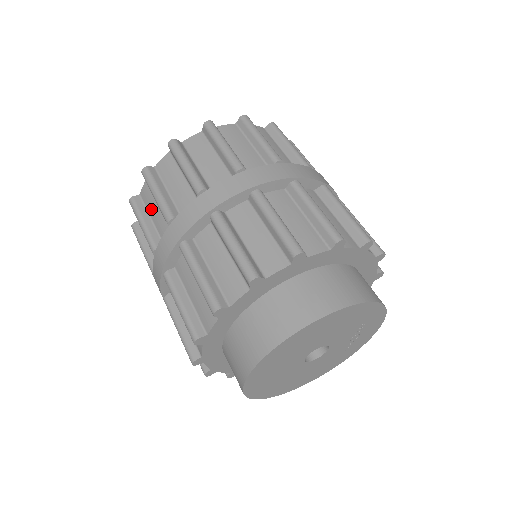
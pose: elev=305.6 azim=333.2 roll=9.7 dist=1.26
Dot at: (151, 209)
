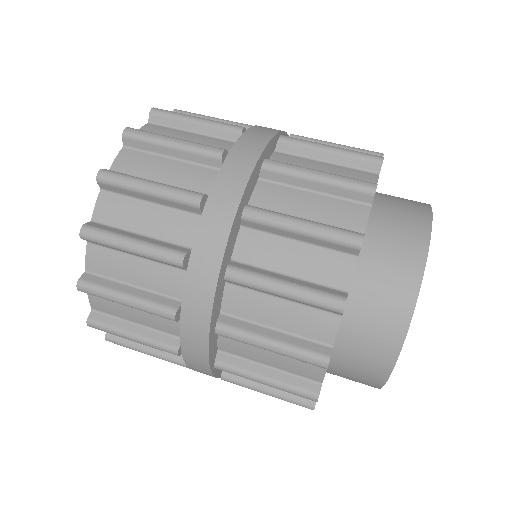
Dot at: (126, 315)
